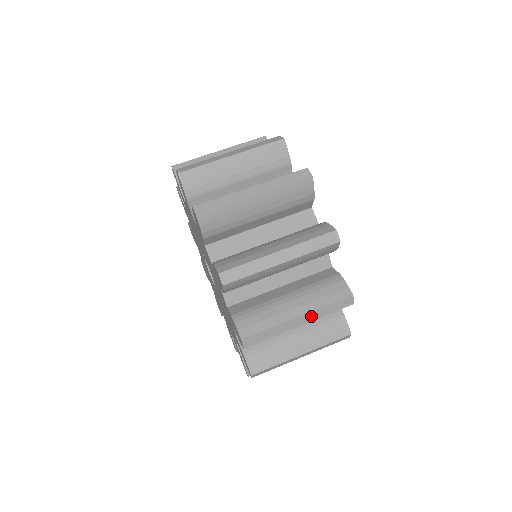
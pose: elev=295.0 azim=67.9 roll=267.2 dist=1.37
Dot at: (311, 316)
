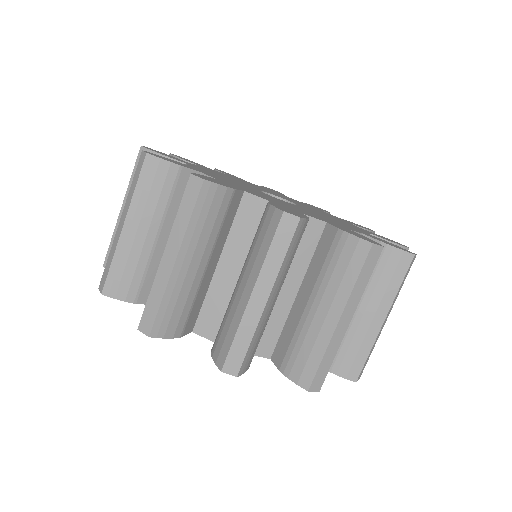
Dot at: (392, 306)
